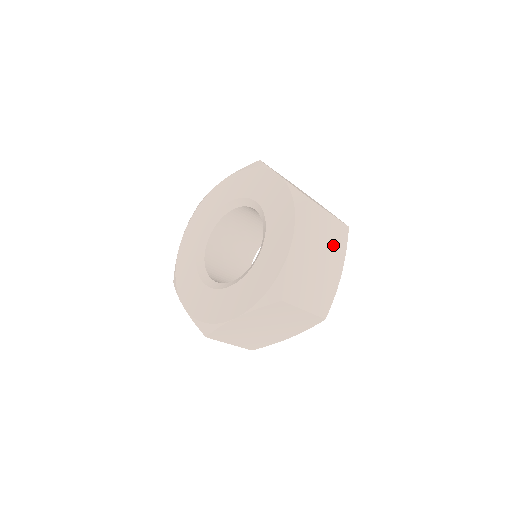
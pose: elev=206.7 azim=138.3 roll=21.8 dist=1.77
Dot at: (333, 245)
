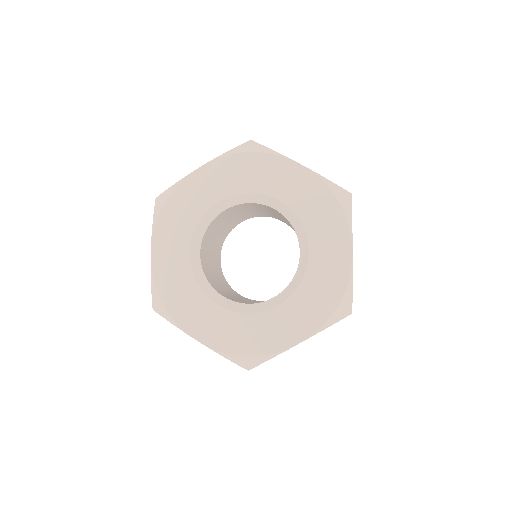
Dot at: occluded
